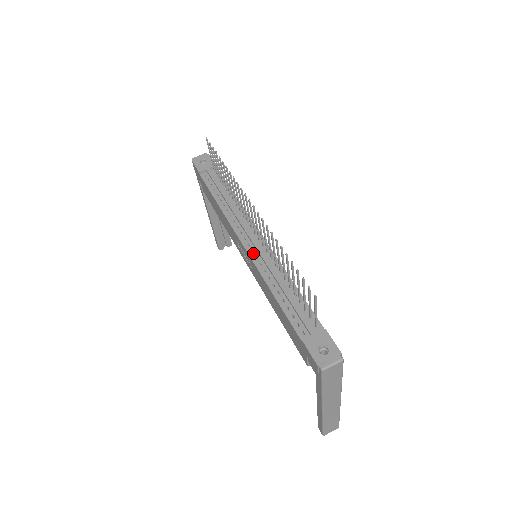
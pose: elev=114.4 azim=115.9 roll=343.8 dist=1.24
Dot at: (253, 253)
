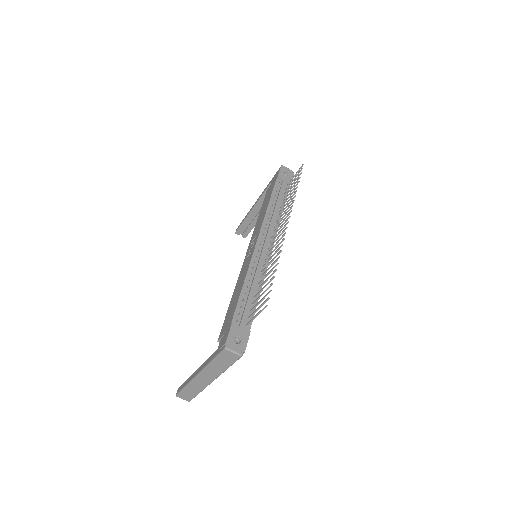
Dot at: (257, 252)
